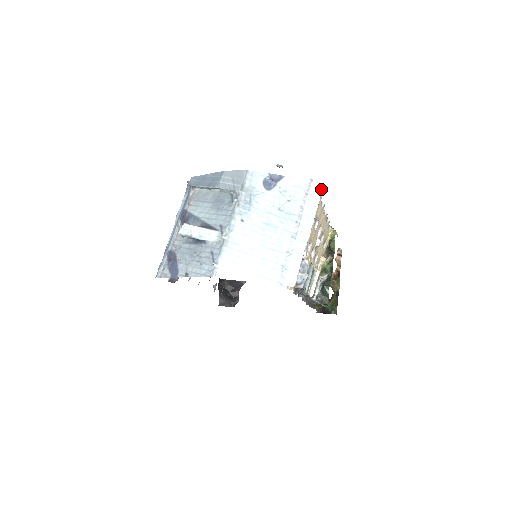
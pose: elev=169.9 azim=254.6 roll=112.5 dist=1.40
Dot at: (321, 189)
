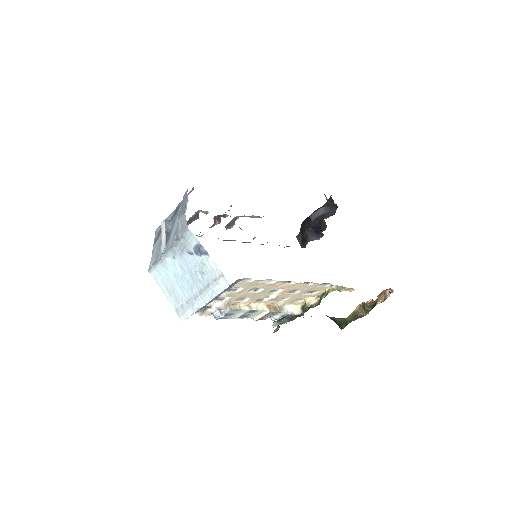
Dot at: (226, 286)
